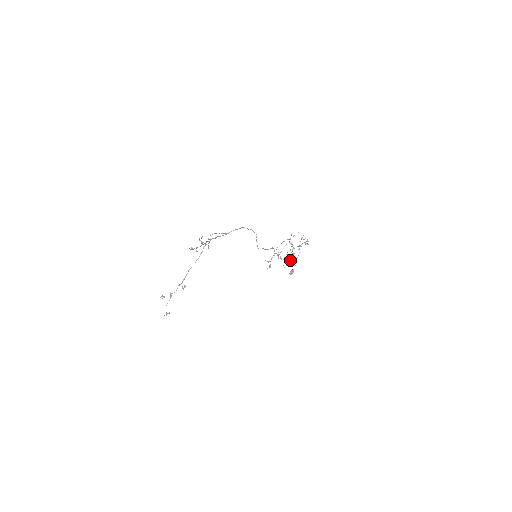
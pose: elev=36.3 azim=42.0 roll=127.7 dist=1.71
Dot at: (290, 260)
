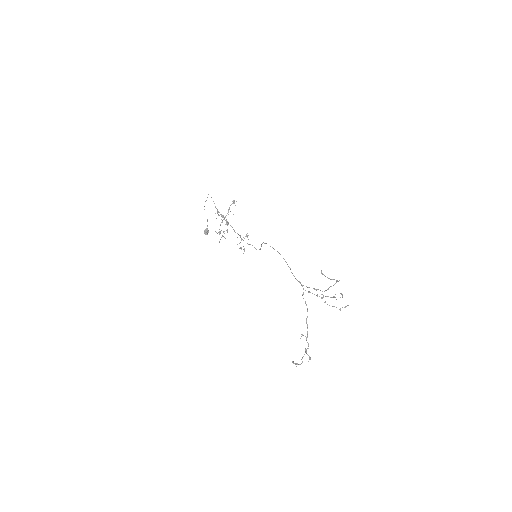
Dot at: occluded
